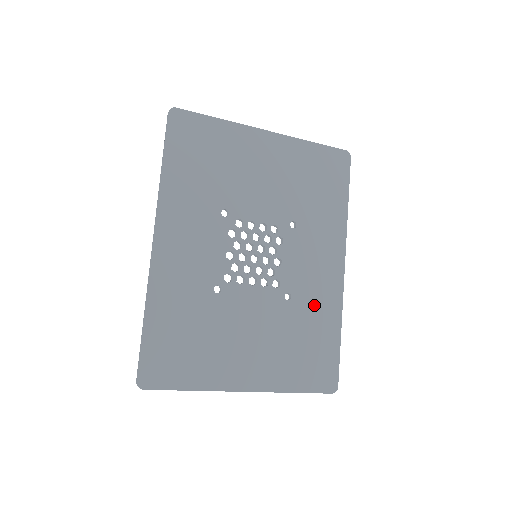
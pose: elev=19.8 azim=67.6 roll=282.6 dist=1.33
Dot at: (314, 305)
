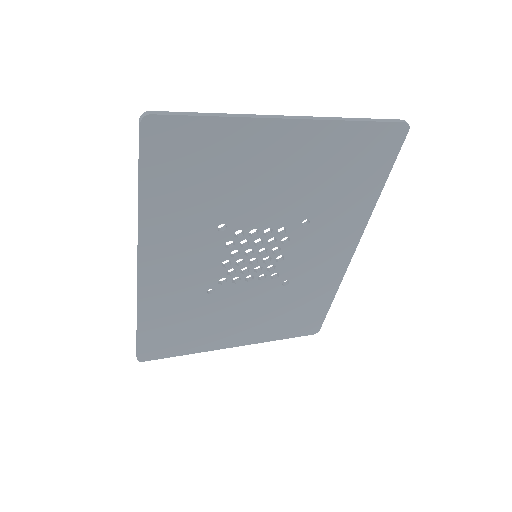
Dot at: (312, 284)
